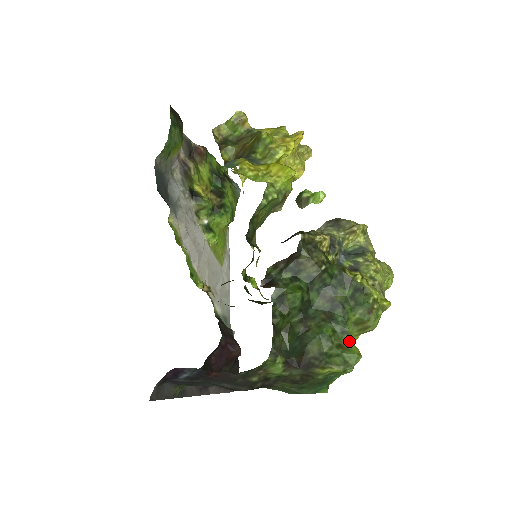
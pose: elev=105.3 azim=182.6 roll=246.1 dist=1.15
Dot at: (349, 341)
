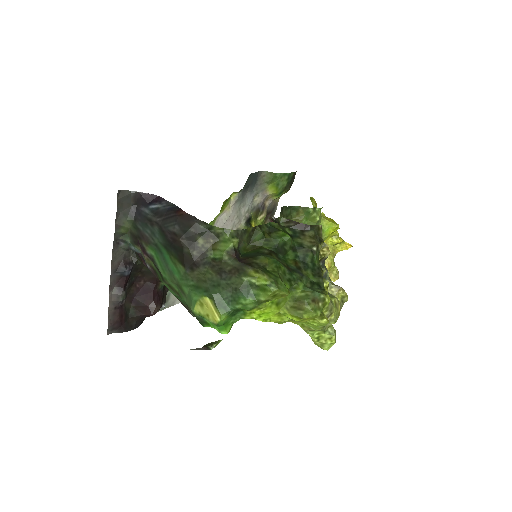
Dot at: (287, 287)
